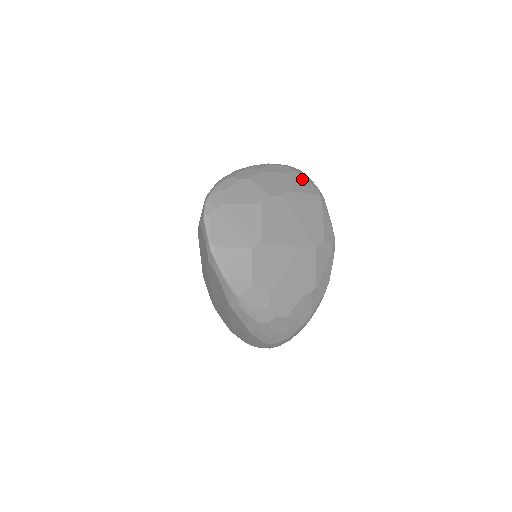
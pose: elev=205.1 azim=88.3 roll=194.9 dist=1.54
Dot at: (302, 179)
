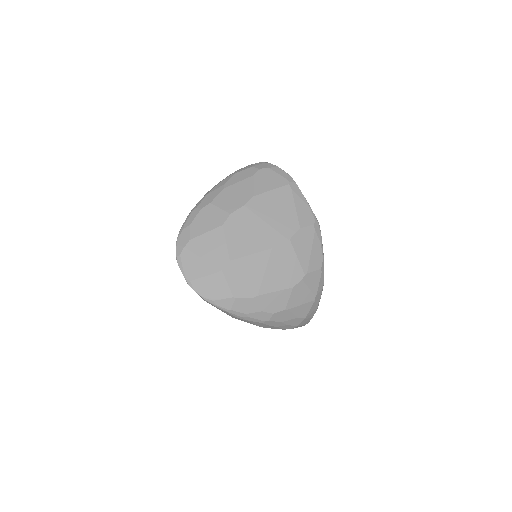
Dot at: (267, 175)
